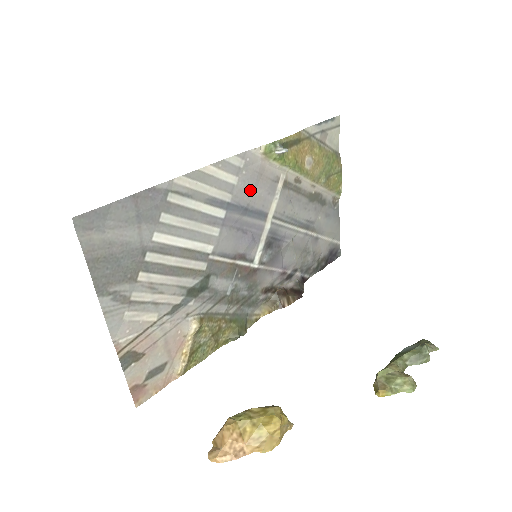
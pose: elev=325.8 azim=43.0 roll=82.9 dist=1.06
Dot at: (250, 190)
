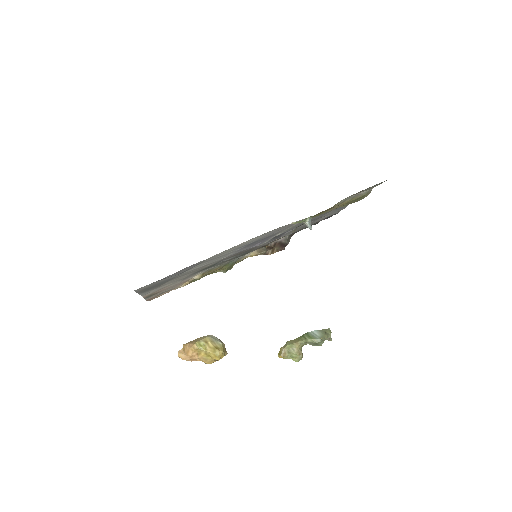
Dot at: (270, 234)
